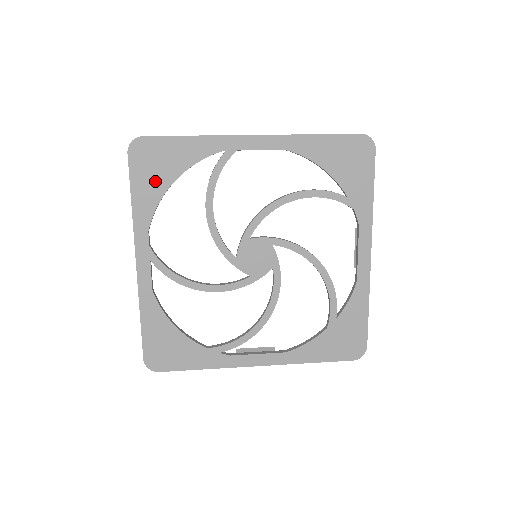
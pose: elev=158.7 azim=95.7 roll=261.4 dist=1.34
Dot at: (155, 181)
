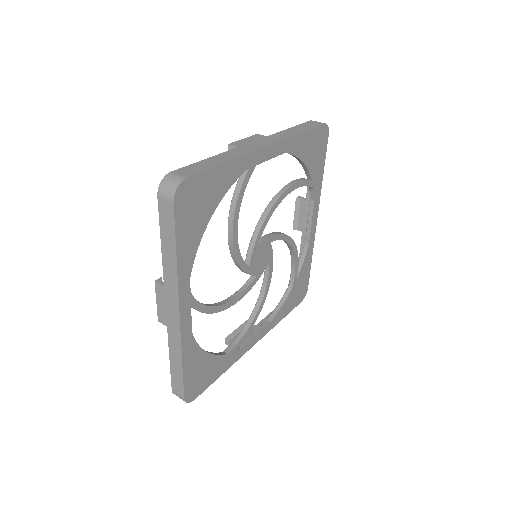
Dot at: (196, 223)
